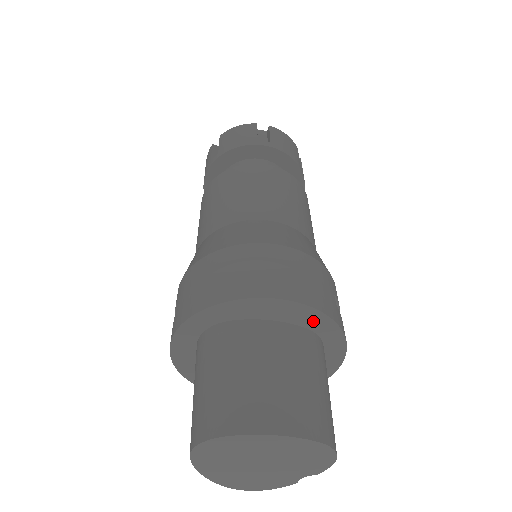
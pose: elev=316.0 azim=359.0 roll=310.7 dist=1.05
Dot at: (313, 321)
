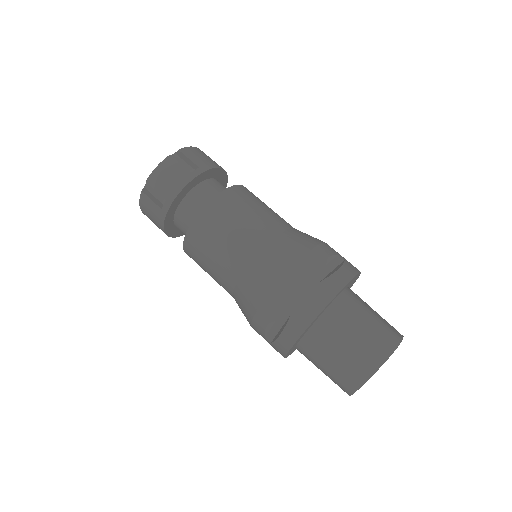
Dot at: (323, 311)
